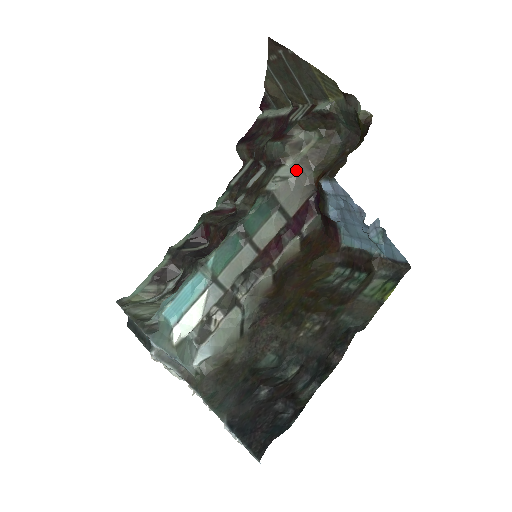
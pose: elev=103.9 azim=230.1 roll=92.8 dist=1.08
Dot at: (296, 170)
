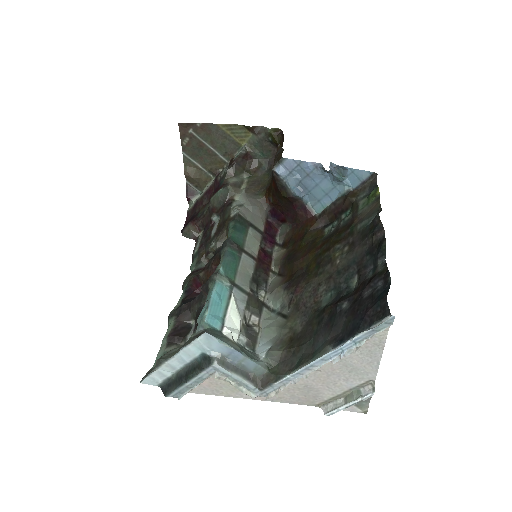
Dot at: (246, 197)
